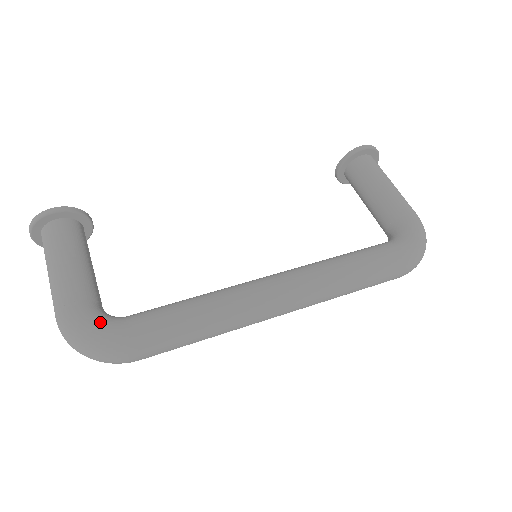
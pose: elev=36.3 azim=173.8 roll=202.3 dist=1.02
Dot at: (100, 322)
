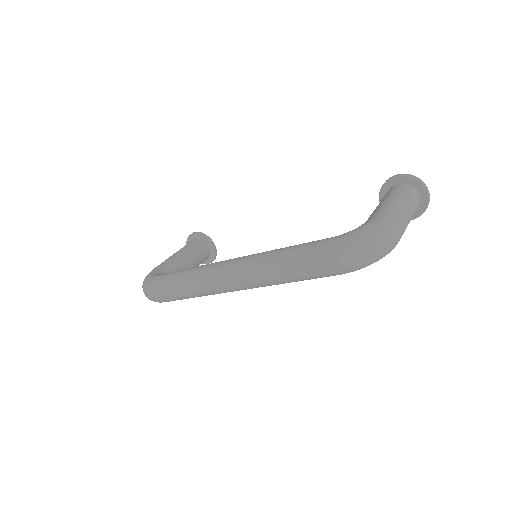
Dot at: (153, 274)
